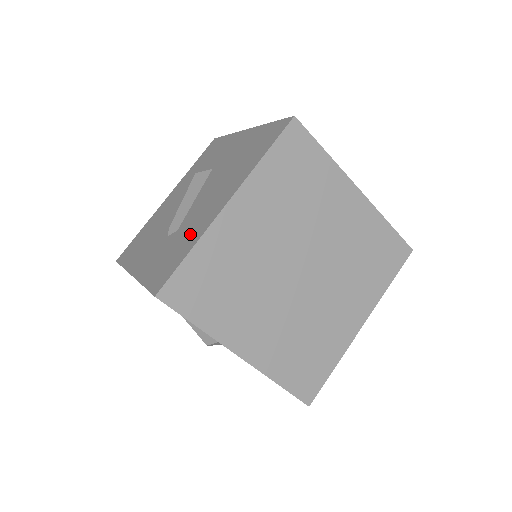
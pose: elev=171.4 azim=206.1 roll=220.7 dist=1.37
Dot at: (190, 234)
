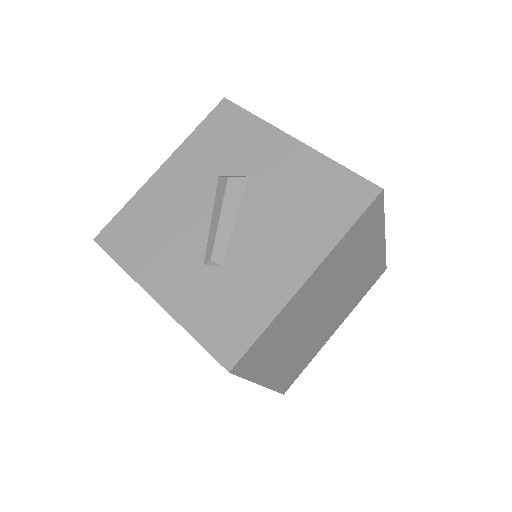
Dot at: (255, 294)
